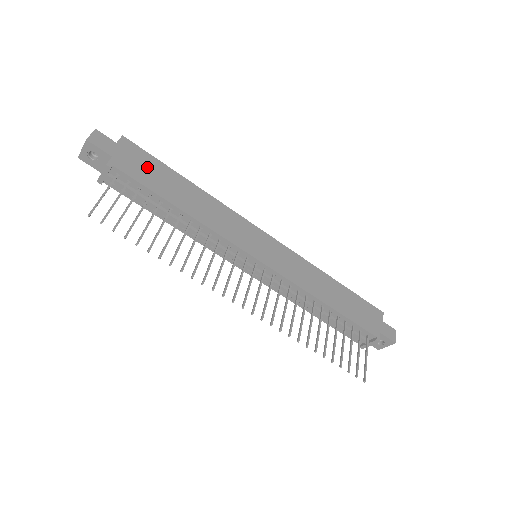
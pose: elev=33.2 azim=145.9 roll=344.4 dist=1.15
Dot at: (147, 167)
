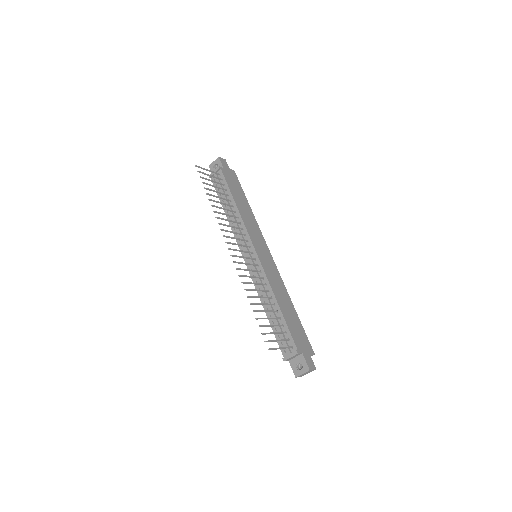
Dot at: (235, 184)
